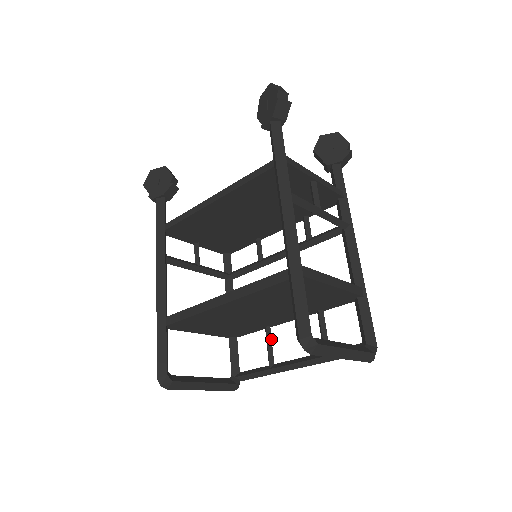
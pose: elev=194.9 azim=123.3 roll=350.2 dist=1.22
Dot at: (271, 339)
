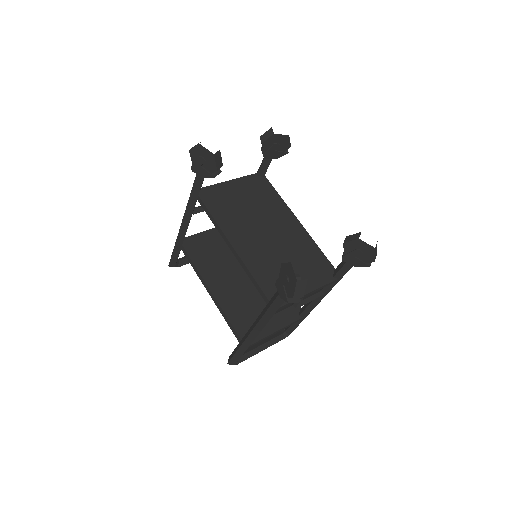
Dot at: occluded
